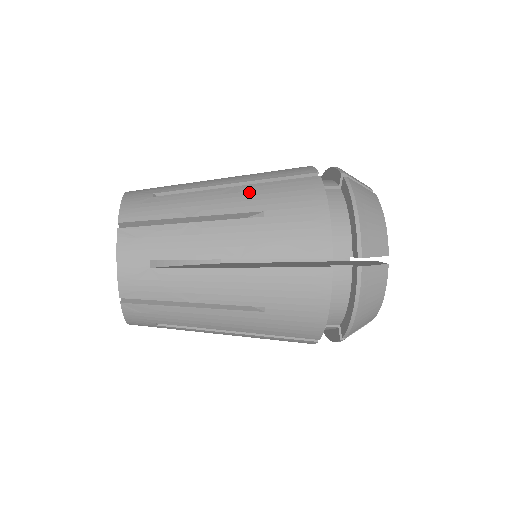
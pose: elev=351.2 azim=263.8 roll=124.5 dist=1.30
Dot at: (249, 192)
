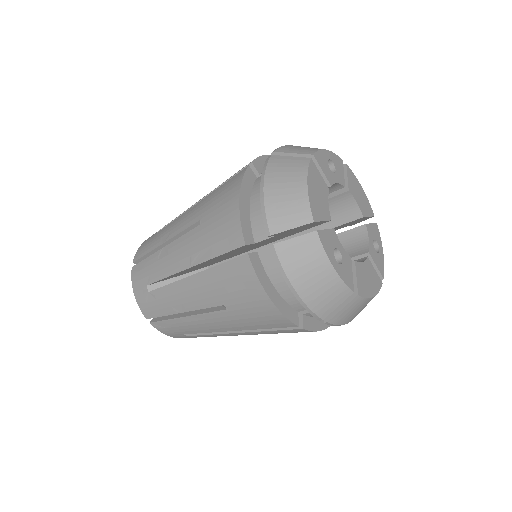
Dot at: (199, 206)
